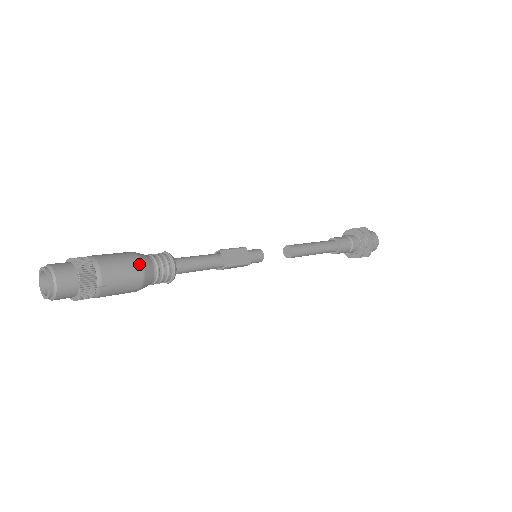
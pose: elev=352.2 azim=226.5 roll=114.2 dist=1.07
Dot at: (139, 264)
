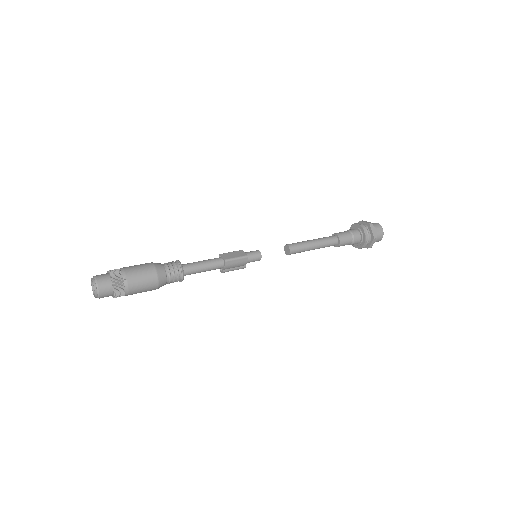
Dot at: (151, 264)
